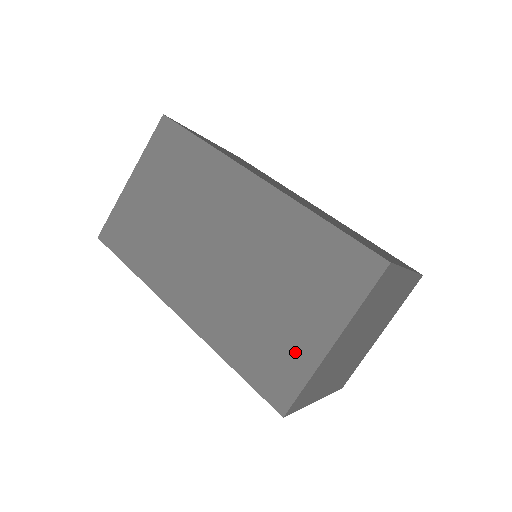
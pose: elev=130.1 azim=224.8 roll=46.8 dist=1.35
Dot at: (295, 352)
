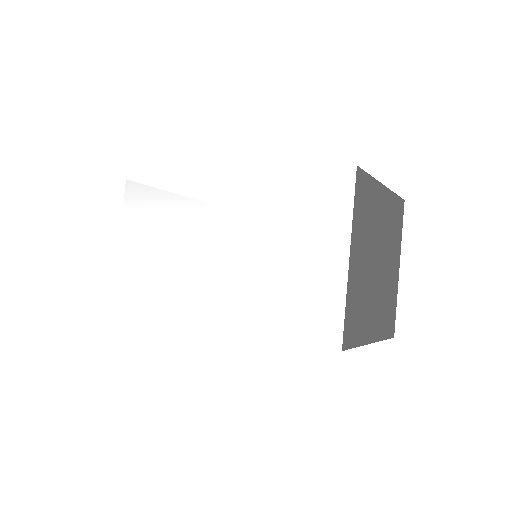
Dot at: occluded
